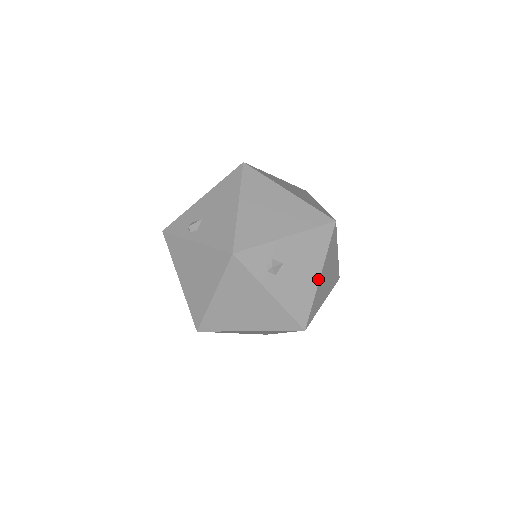
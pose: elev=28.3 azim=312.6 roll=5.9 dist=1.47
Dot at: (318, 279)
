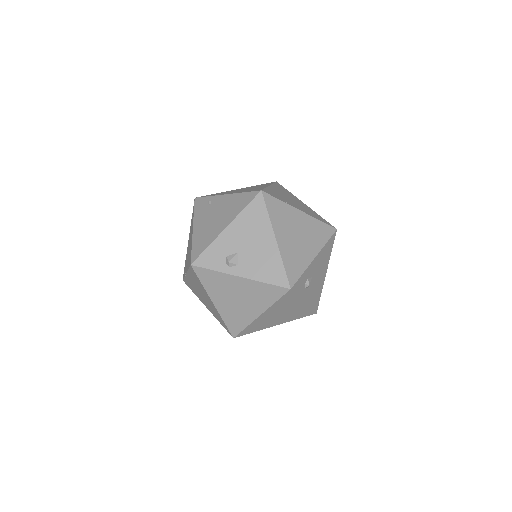
Dot at: (325, 275)
